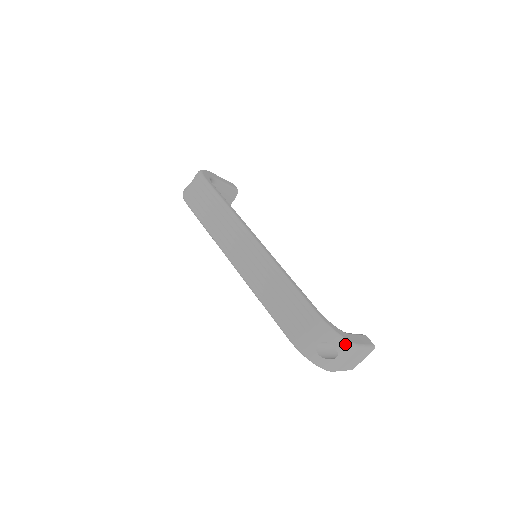
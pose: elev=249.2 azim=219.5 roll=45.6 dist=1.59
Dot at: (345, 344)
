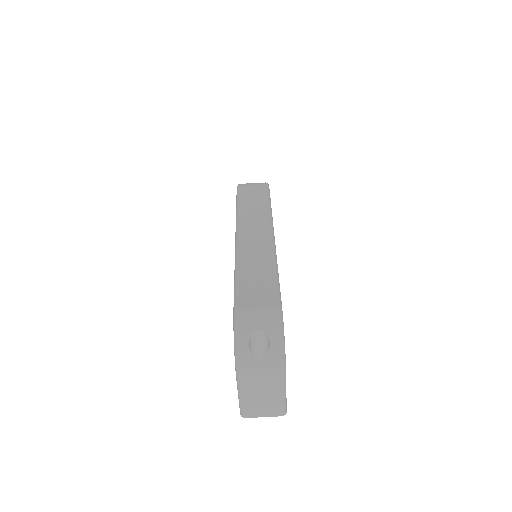
Dot at: (281, 355)
